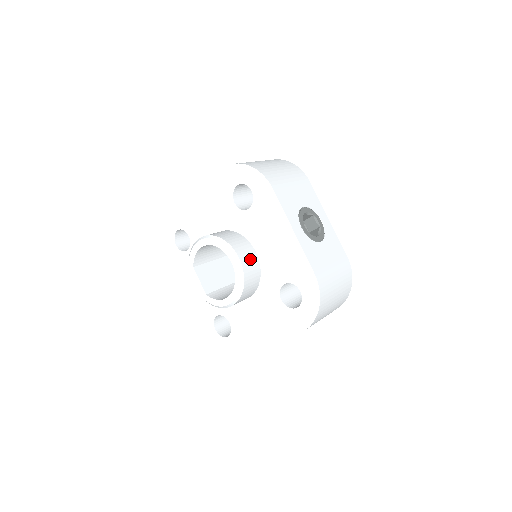
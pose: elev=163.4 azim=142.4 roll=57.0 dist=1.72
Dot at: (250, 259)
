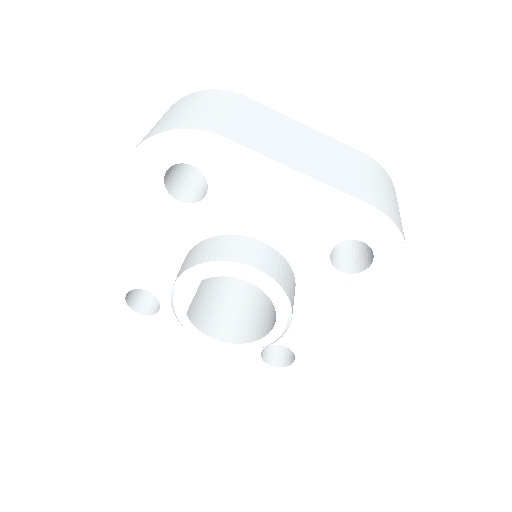
Dot at: occluded
